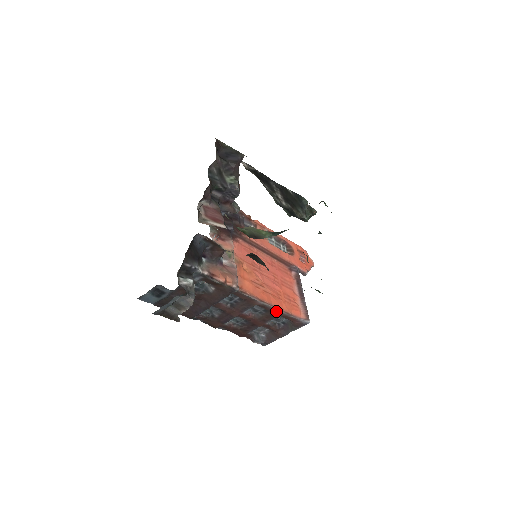
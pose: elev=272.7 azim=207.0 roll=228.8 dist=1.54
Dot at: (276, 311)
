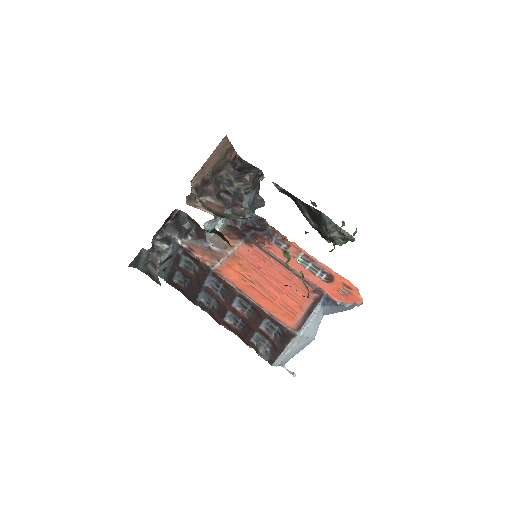
Dot at: (259, 308)
